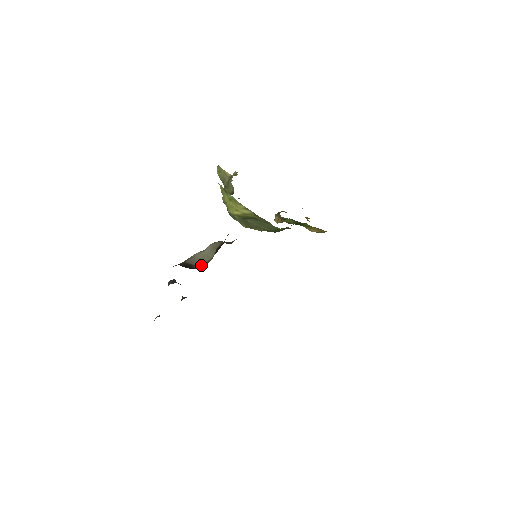
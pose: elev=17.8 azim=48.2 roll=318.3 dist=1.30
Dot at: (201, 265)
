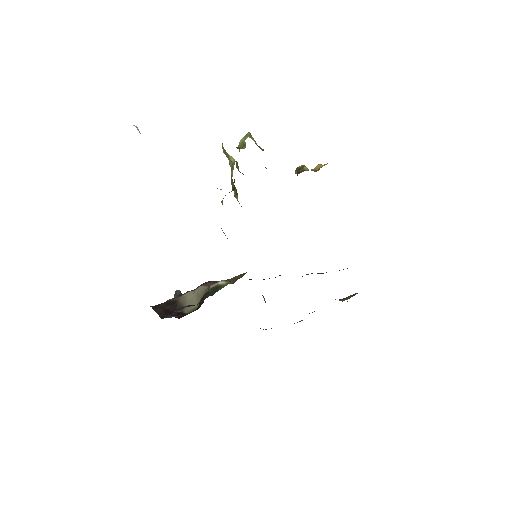
Dot at: (189, 310)
